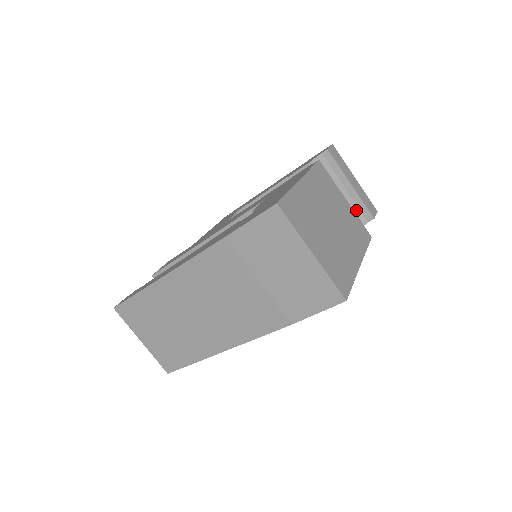
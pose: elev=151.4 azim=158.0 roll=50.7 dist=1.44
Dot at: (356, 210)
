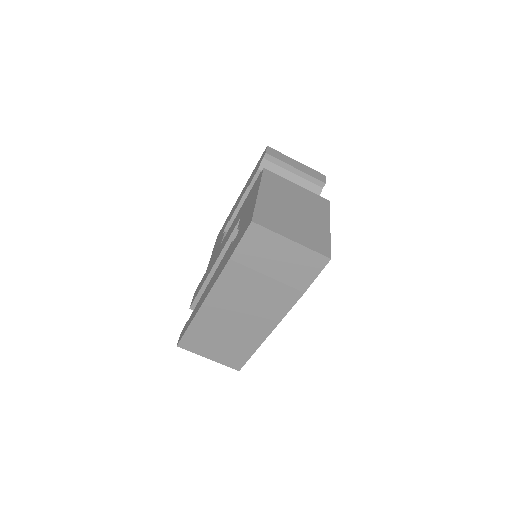
Dot at: (309, 184)
